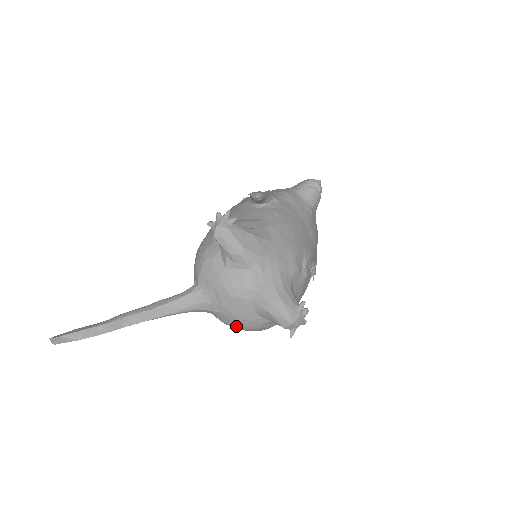
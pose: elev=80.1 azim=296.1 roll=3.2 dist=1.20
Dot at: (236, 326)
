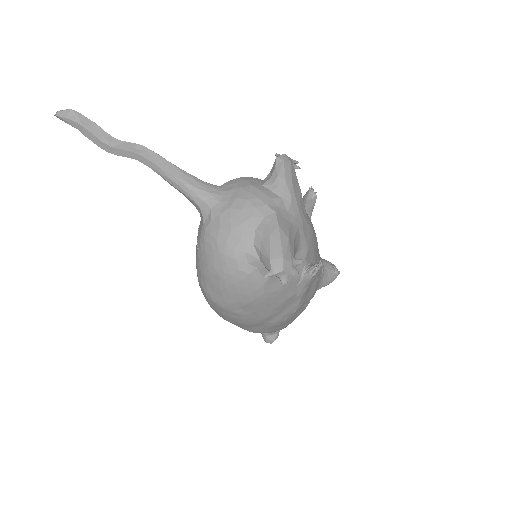
Dot at: (217, 240)
